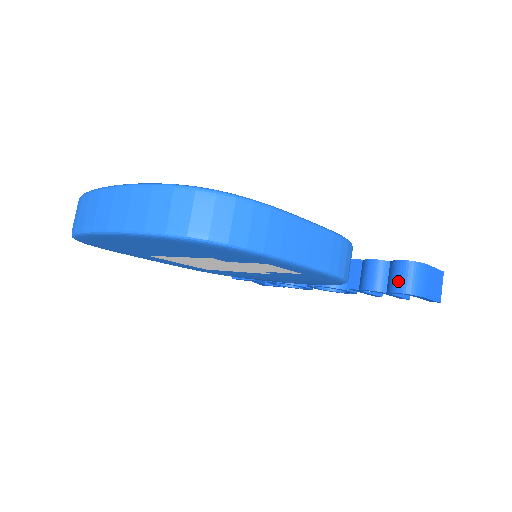
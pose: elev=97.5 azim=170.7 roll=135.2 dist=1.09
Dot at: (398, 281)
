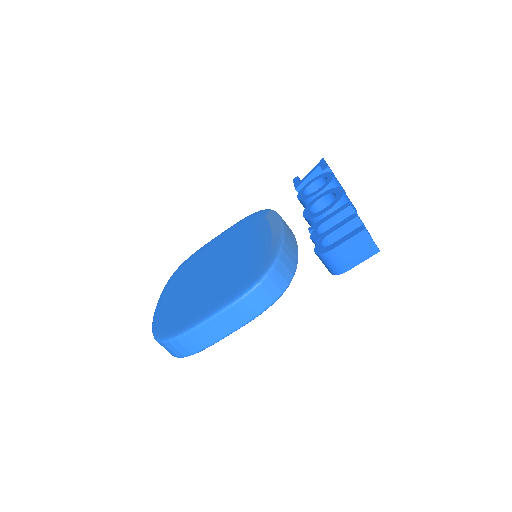
Dot at: occluded
